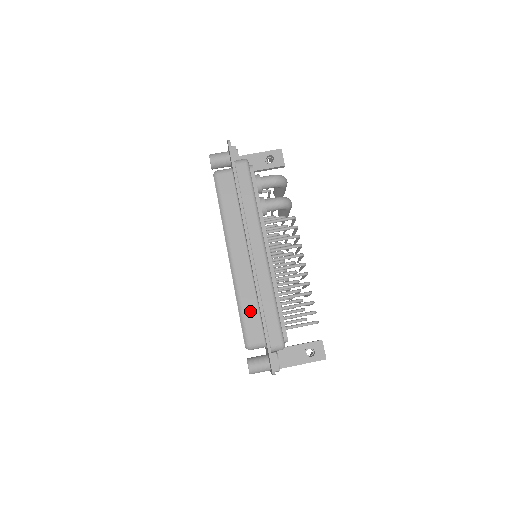
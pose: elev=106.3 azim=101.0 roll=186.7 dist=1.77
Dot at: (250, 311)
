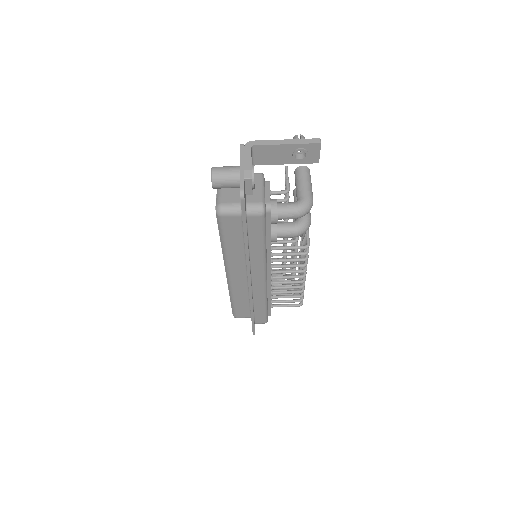
Dot at: (241, 304)
